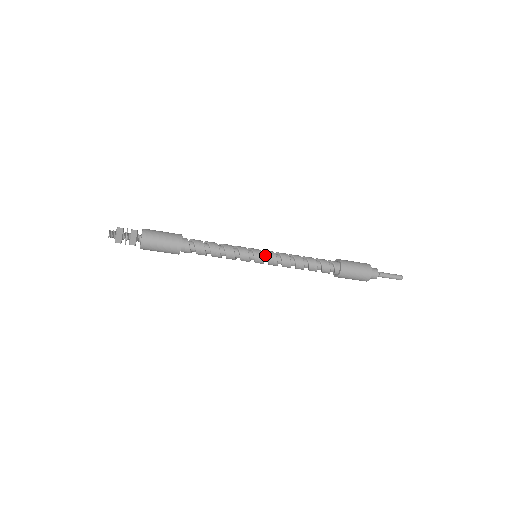
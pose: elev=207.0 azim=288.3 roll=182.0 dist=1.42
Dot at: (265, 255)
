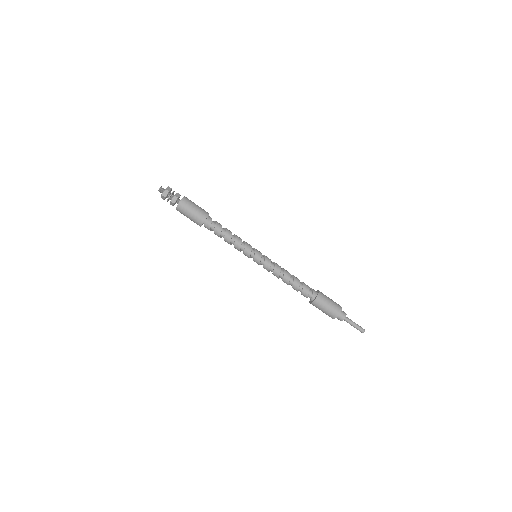
Dot at: (263, 257)
